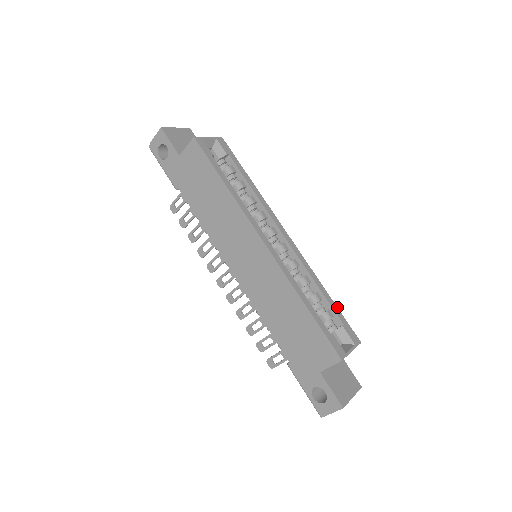
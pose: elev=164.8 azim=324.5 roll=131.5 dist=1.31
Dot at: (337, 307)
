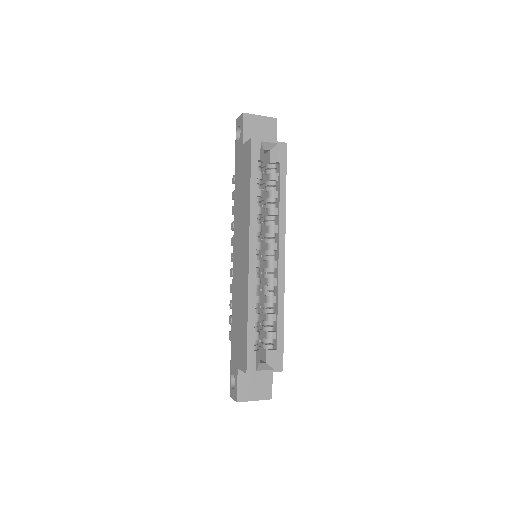
Dot at: occluded
